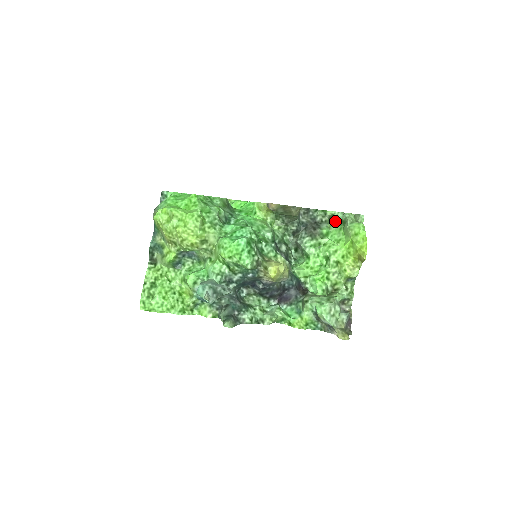
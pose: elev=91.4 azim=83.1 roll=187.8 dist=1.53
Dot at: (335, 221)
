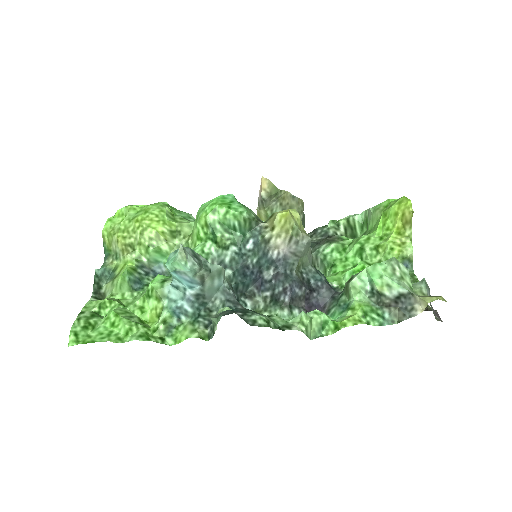
Dot at: (354, 232)
